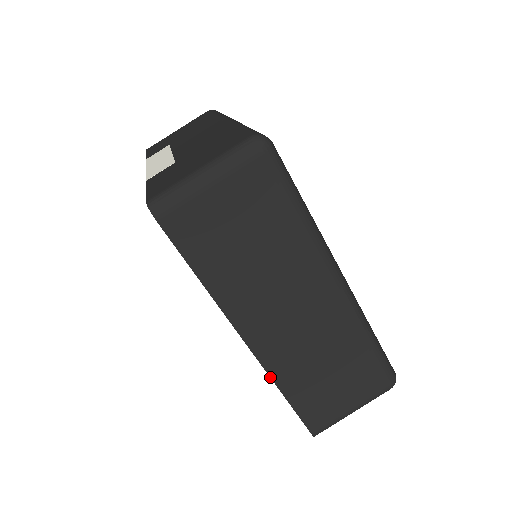
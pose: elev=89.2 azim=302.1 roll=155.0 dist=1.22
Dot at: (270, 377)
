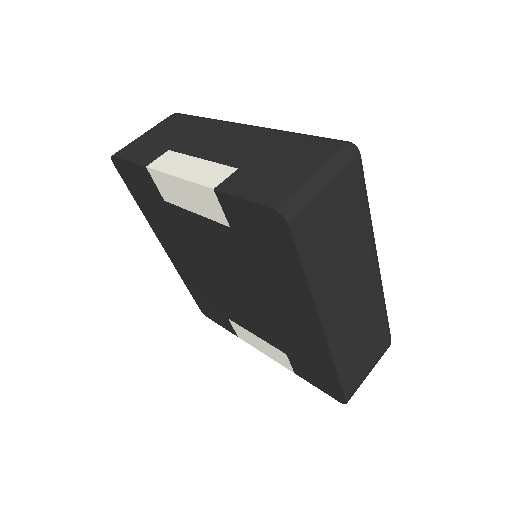
Dot at: (332, 359)
